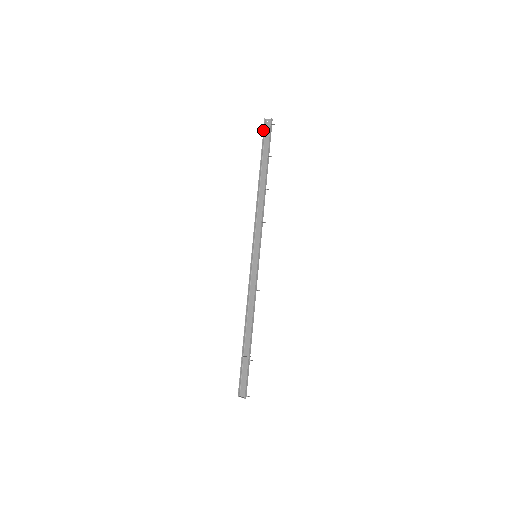
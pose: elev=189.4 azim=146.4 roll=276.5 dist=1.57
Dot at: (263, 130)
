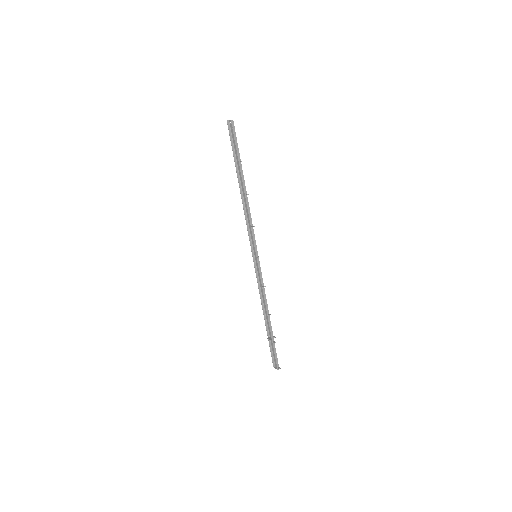
Dot at: (229, 133)
